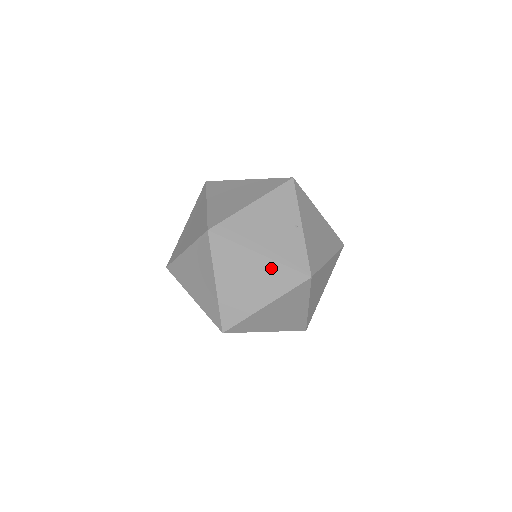
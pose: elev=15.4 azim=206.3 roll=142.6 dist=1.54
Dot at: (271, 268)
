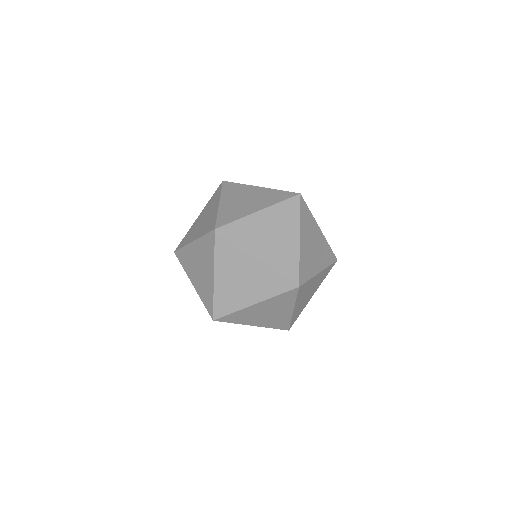
Dot at: (324, 243)
